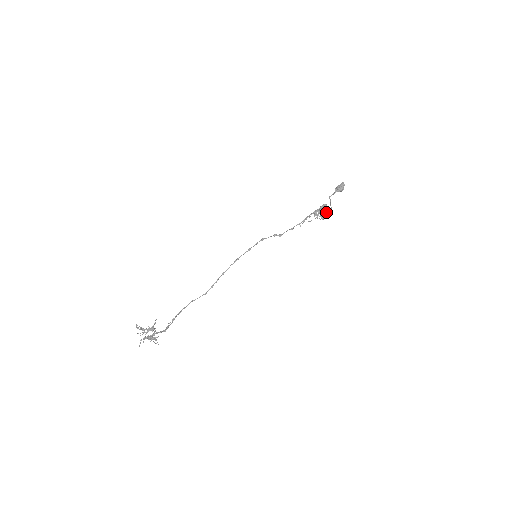
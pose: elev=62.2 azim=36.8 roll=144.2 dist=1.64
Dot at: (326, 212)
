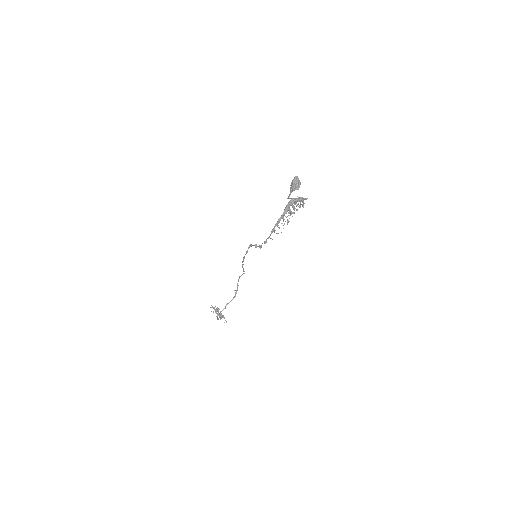
Dot at: (301, 200)
